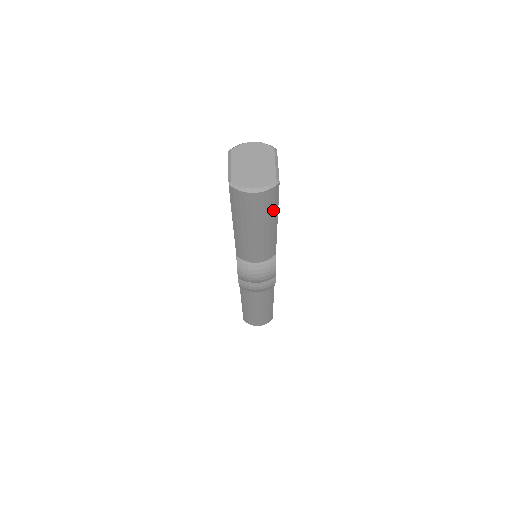
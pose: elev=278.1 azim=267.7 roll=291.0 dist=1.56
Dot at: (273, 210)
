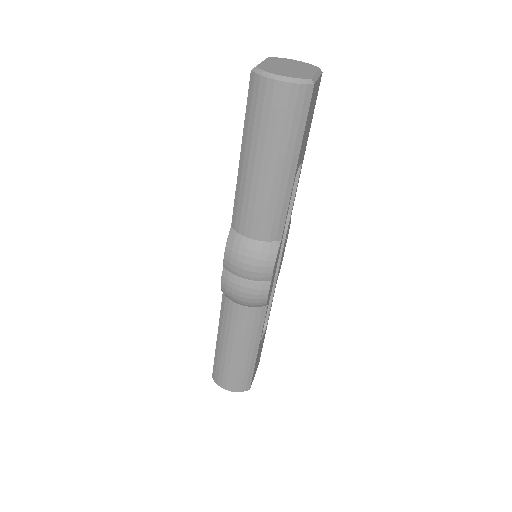
Dot at: (295, 135)
